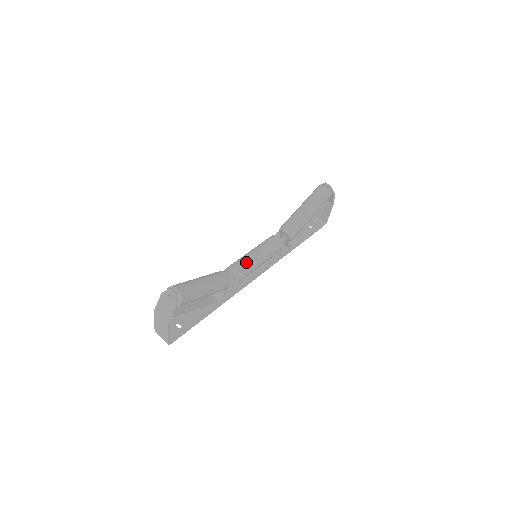
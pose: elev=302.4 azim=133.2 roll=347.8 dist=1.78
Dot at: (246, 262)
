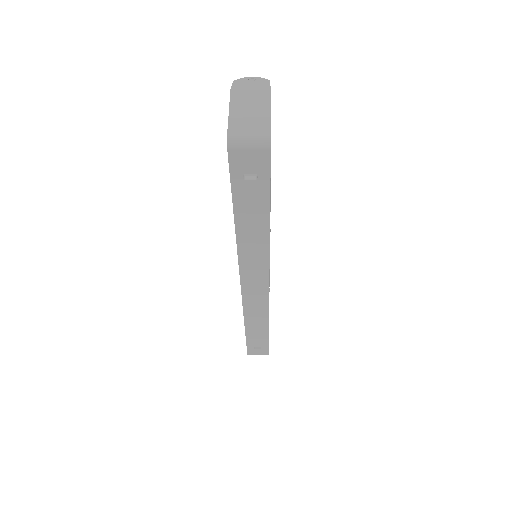
Dot at: occluded
